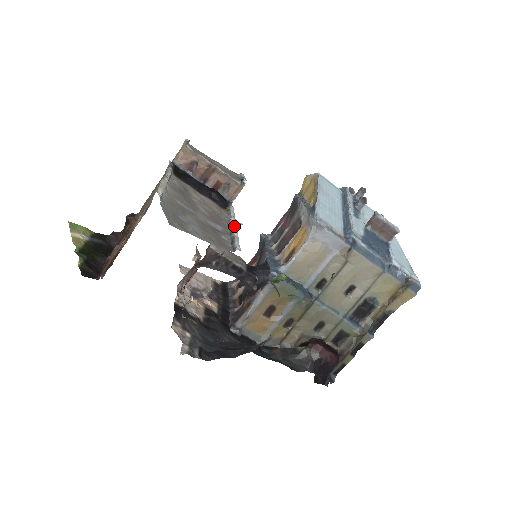
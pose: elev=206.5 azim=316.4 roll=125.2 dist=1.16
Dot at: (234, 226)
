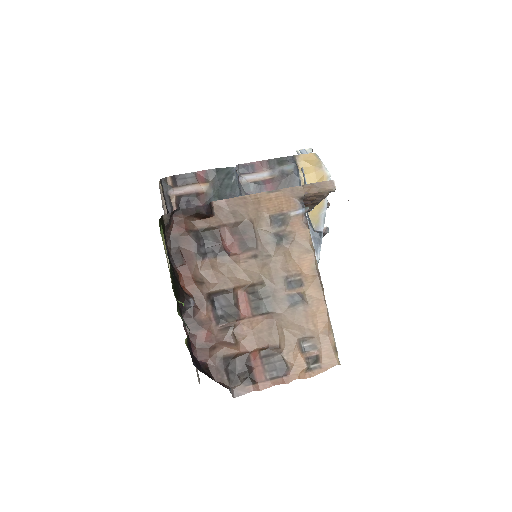
Dot at: occluded
